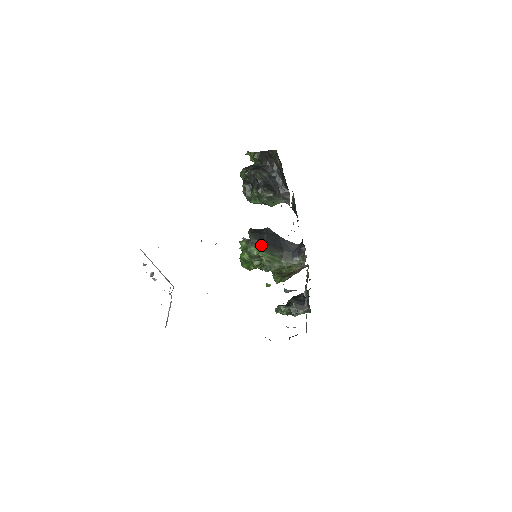
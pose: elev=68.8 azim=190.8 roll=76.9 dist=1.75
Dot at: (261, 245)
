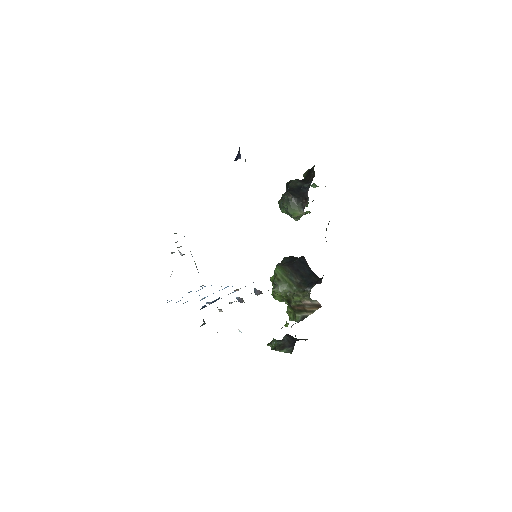
Dot at: (284, 265)
